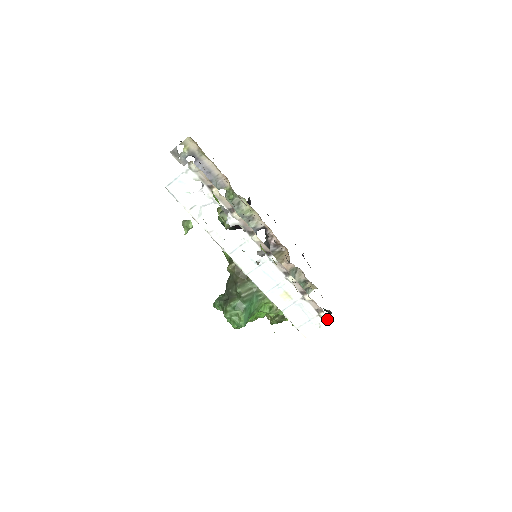
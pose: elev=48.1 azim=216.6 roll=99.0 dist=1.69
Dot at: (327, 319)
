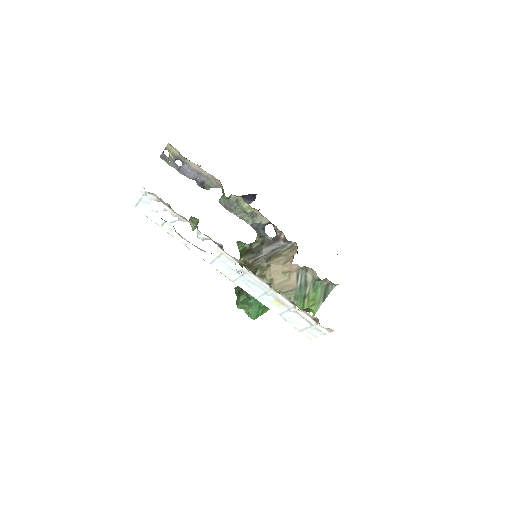
Dot at: (328, 328)
